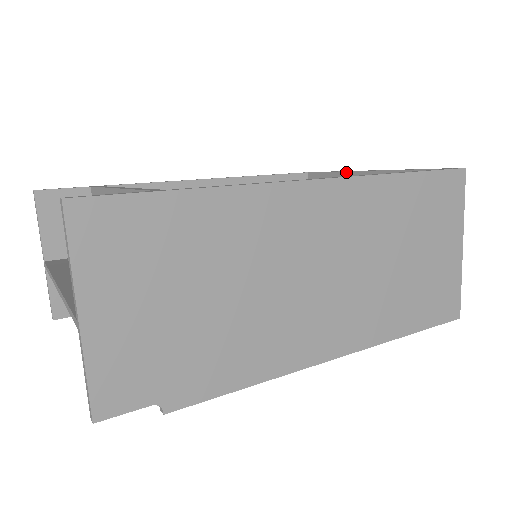
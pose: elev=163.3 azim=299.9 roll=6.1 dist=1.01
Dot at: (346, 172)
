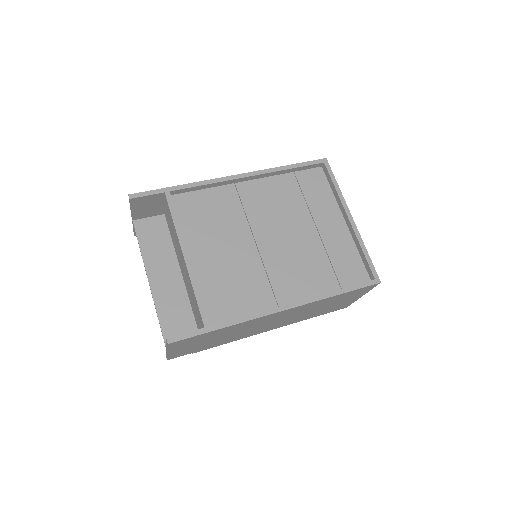
Dot at: (340, 200)
